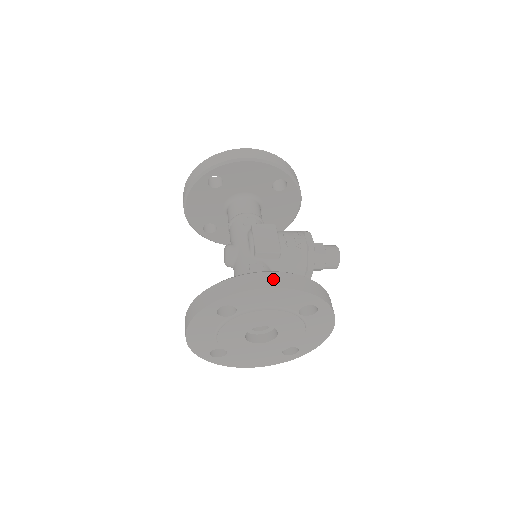
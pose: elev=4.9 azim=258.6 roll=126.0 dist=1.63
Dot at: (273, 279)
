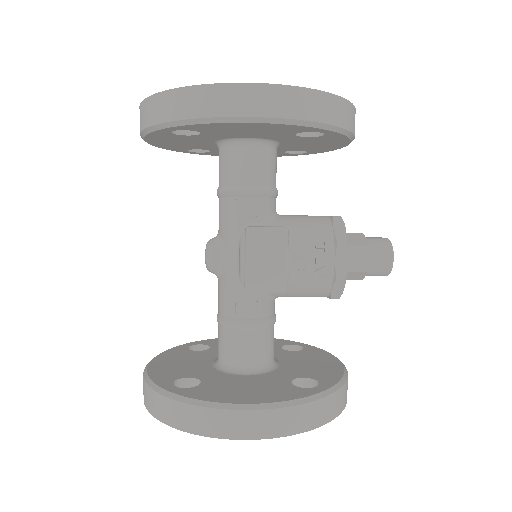
Dot at: (244, 424)
